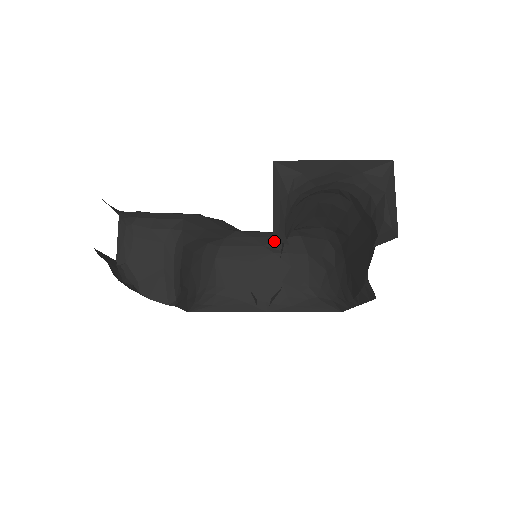
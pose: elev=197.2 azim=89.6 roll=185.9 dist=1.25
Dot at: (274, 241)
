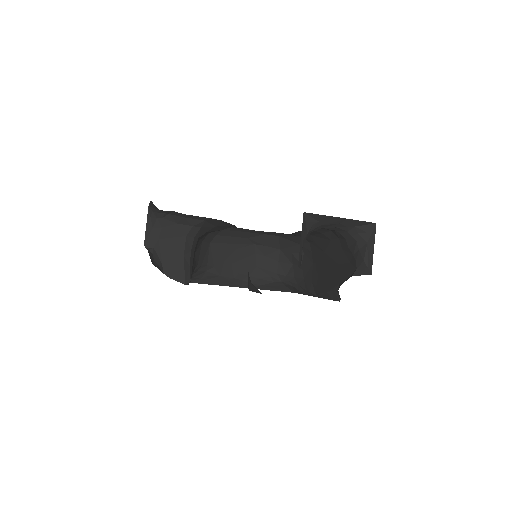
Dot at: (257, 236)
